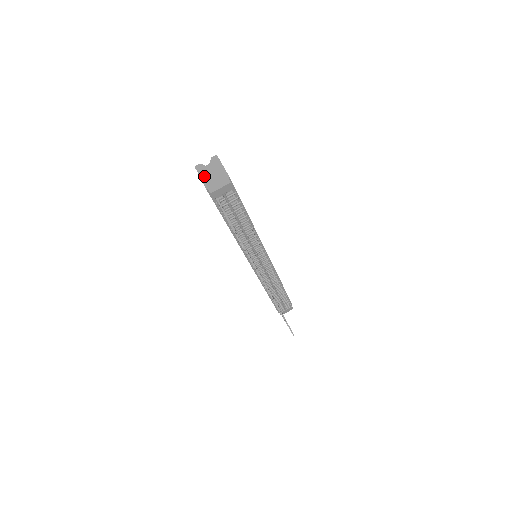
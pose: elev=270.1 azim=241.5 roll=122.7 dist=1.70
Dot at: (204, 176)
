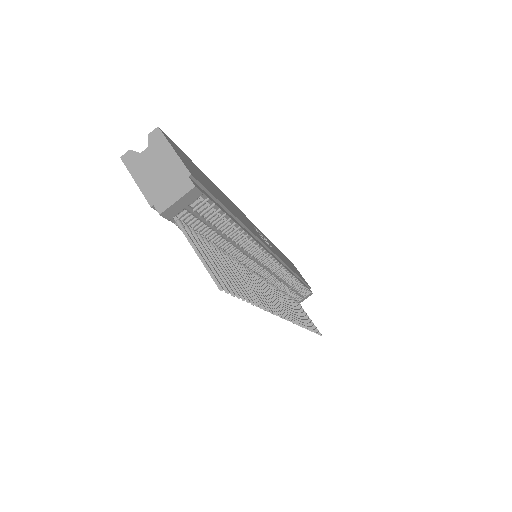
Dot at: (141, 177)
